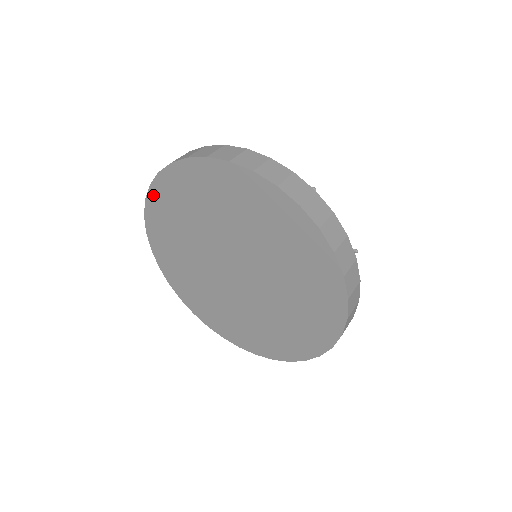
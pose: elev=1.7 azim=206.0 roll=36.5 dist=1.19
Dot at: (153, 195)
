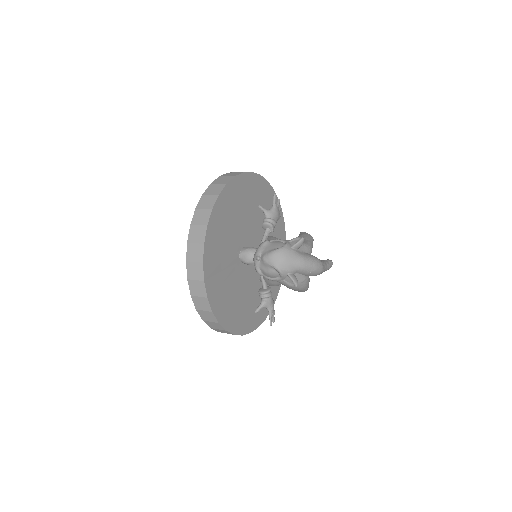
Dot at: occluded
